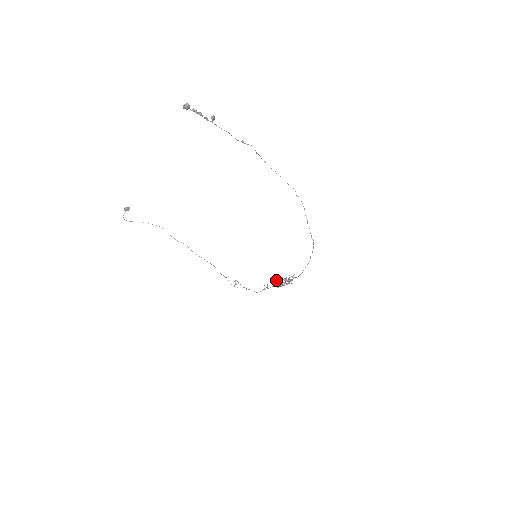
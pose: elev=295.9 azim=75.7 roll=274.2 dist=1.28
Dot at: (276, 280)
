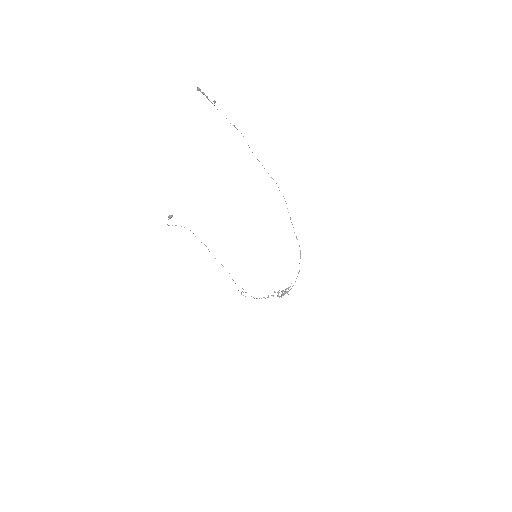
Dot at: (275, 292)
